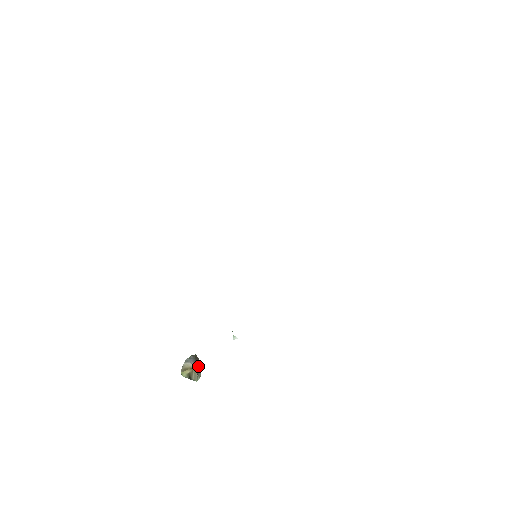
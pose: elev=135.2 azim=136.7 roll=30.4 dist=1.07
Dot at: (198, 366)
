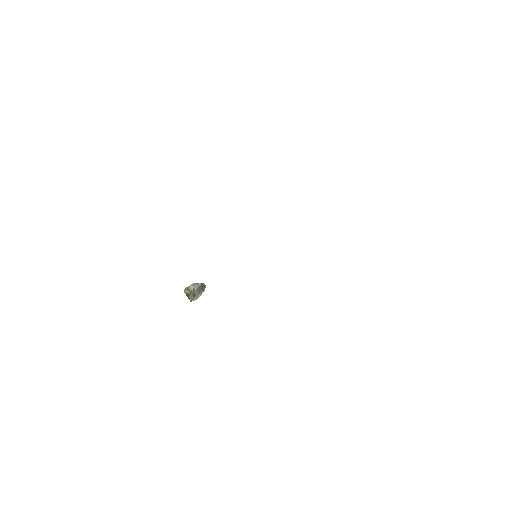
Dot at: (198, 293)
